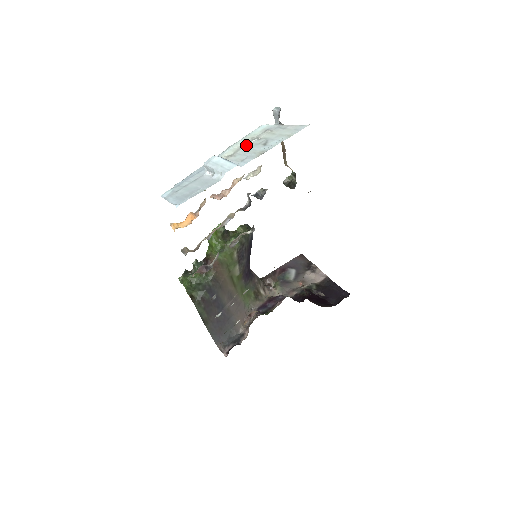
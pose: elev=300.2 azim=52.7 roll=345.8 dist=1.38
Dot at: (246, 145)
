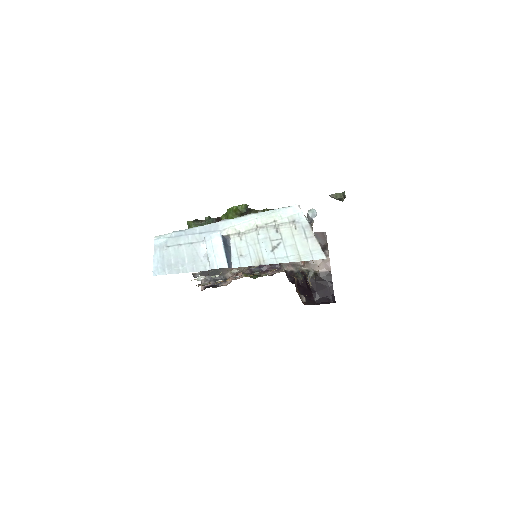
Dot at: (261, 230)
